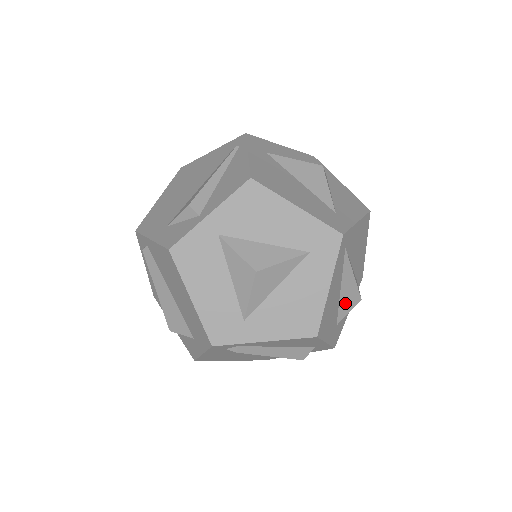
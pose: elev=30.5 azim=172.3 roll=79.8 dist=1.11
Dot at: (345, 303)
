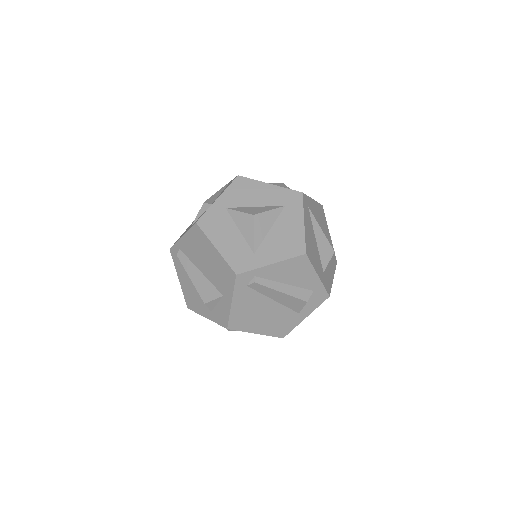
Dot at: (323, 253)
